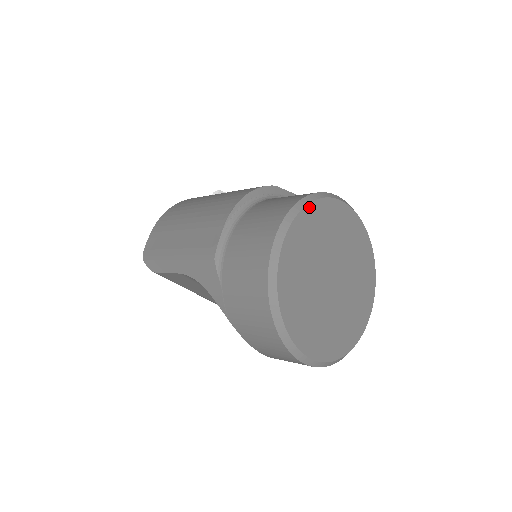
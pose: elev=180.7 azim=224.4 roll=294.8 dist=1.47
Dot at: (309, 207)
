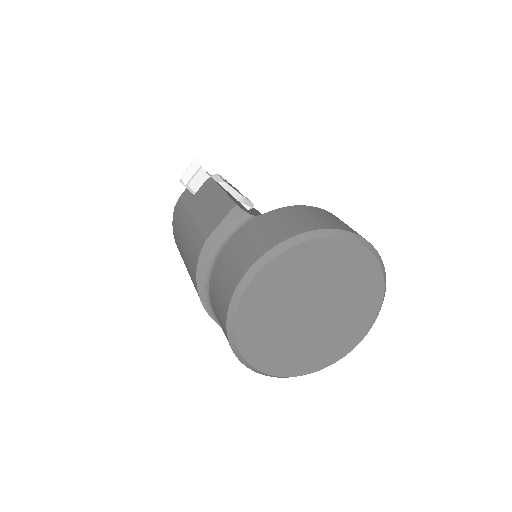
Dot at: (237, 323)
